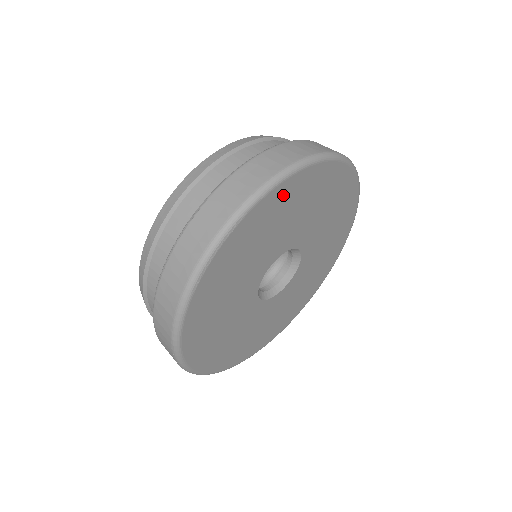
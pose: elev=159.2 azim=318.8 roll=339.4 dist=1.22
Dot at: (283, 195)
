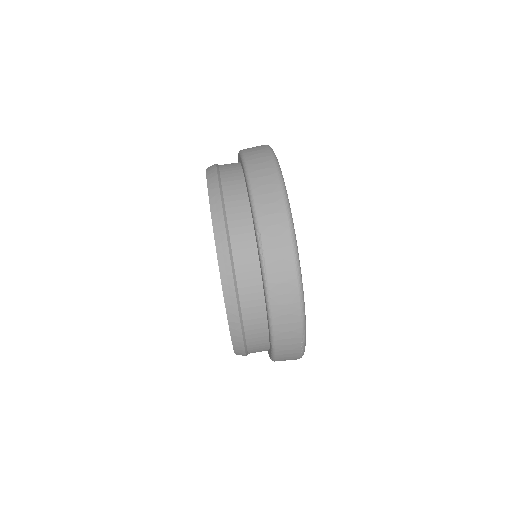
Dot at: occluded
